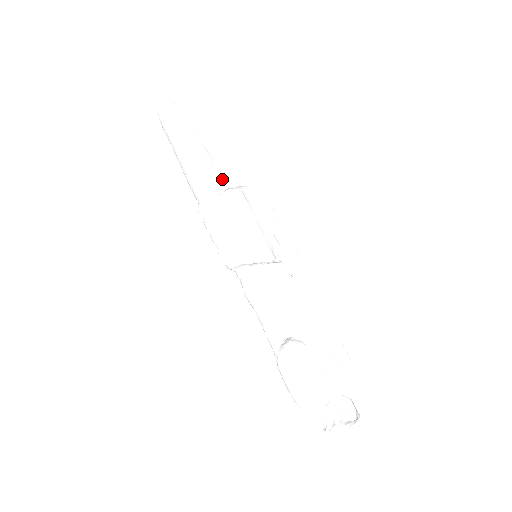
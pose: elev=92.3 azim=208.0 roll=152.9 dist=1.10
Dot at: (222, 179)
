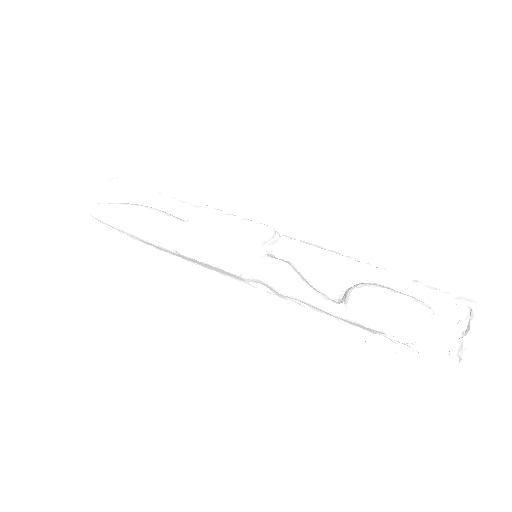
Dot at: occluded
